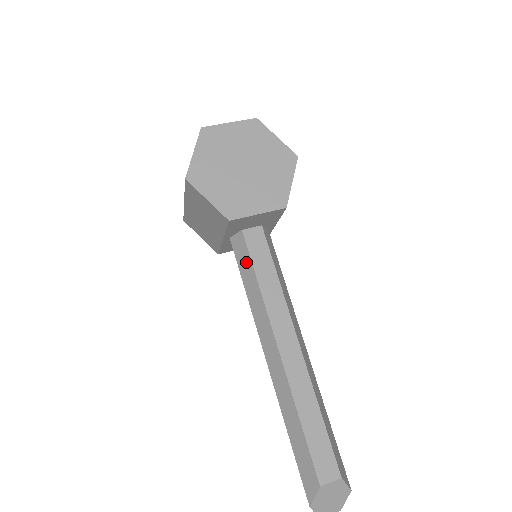
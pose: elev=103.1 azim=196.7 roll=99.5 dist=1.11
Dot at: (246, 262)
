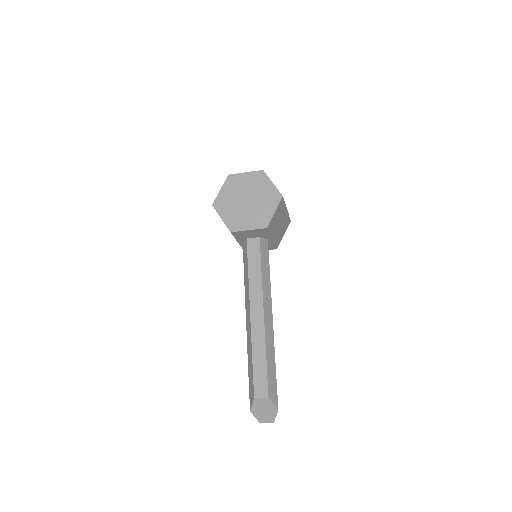
Dot at: (246, 259)
